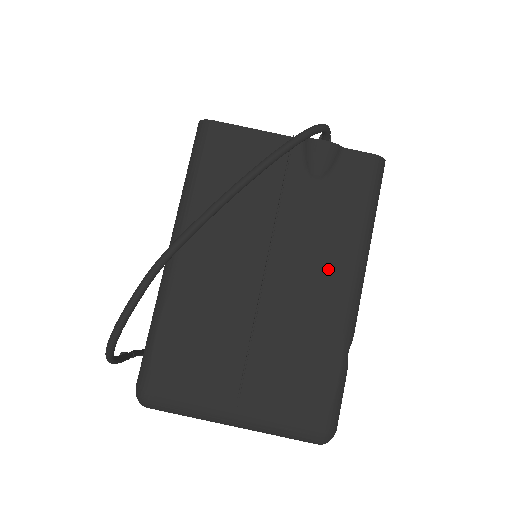
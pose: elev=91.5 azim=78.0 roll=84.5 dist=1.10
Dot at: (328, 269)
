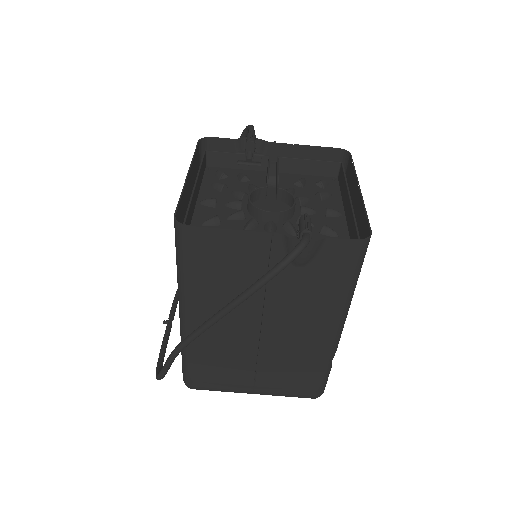
Dot at: (314, 323)
